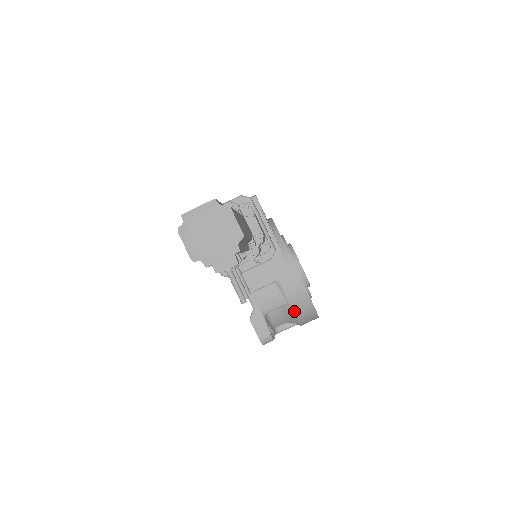
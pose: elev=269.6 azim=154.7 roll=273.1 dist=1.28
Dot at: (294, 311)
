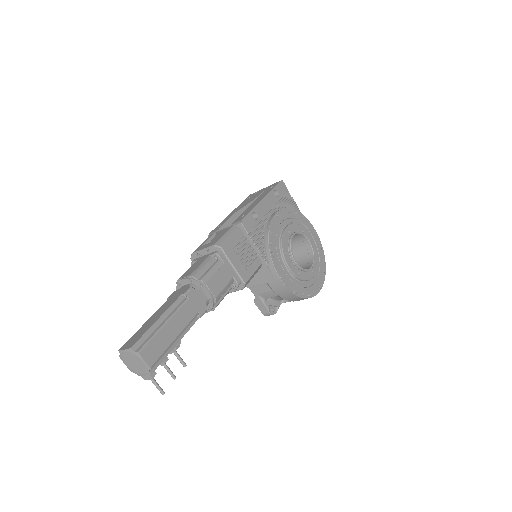
Dot at: (286, 299)
